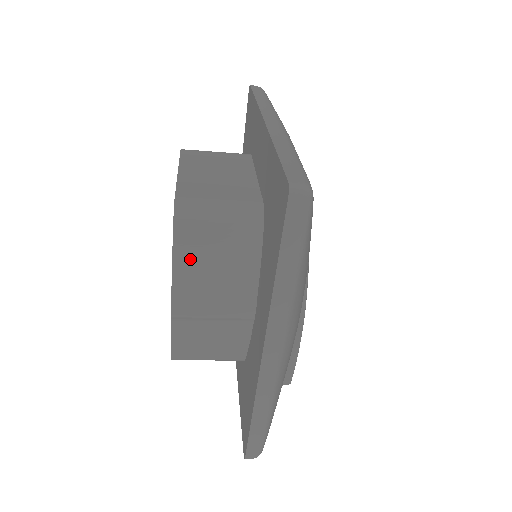
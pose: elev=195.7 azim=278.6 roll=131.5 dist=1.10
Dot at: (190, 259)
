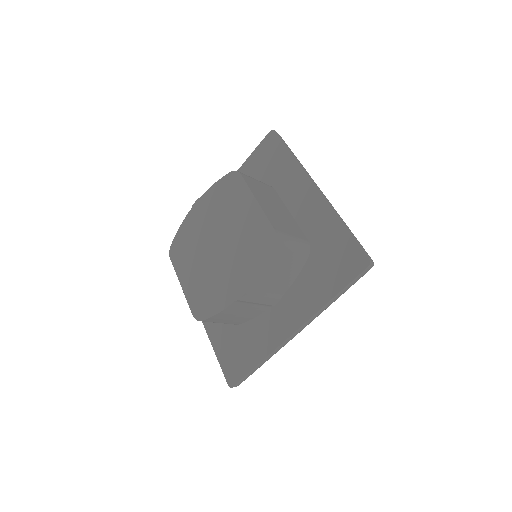
Dot at: (270, 269)
